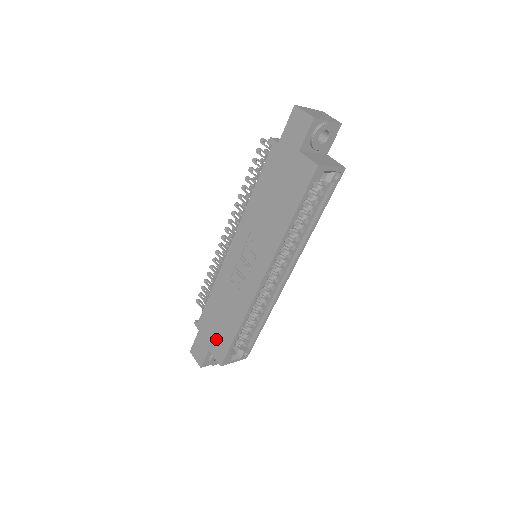
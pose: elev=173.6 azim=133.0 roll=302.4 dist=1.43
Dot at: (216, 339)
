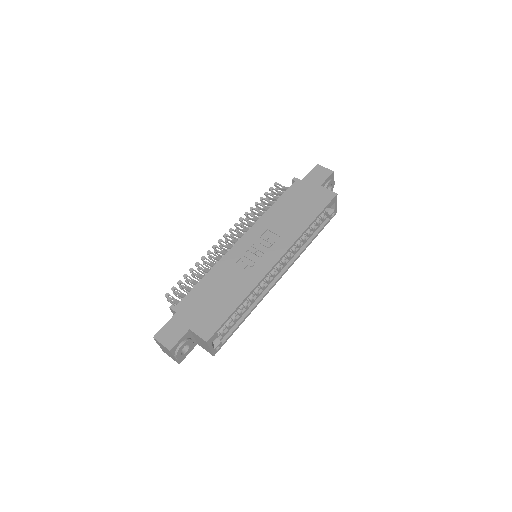
Dot at: (205, 316)
